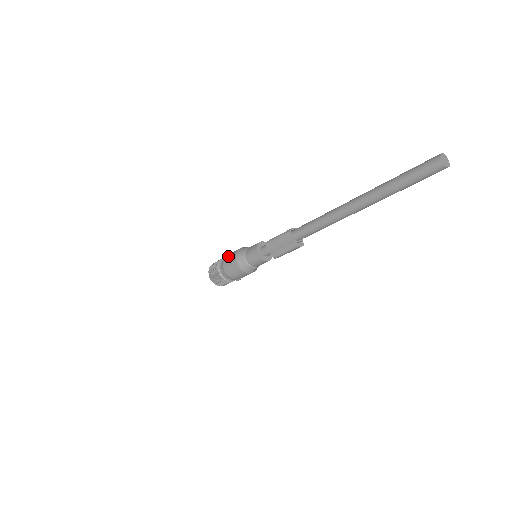
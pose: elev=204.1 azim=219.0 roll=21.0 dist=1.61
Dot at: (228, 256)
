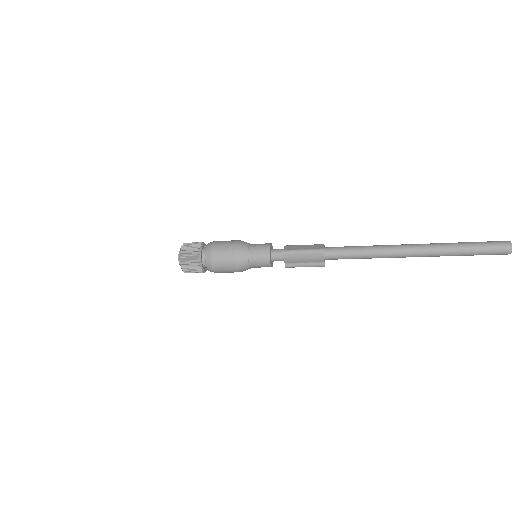
Dot at: (219, 250)
